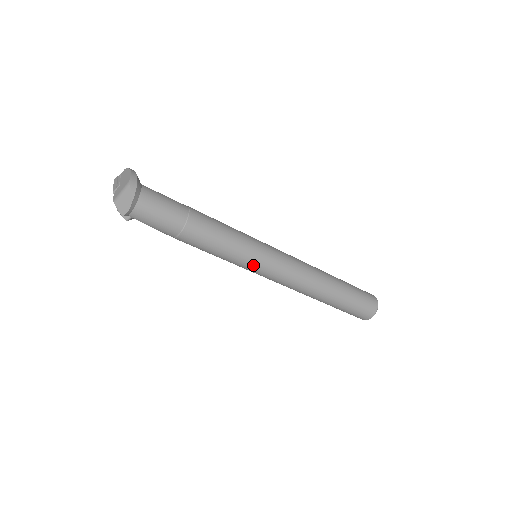
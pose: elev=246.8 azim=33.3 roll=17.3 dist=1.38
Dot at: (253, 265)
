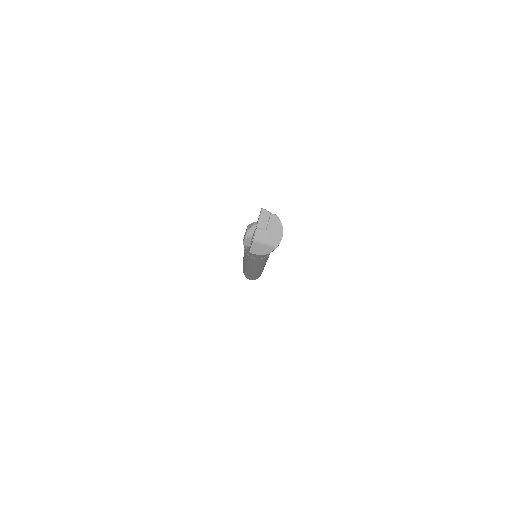
Dot at: (253, 267)
